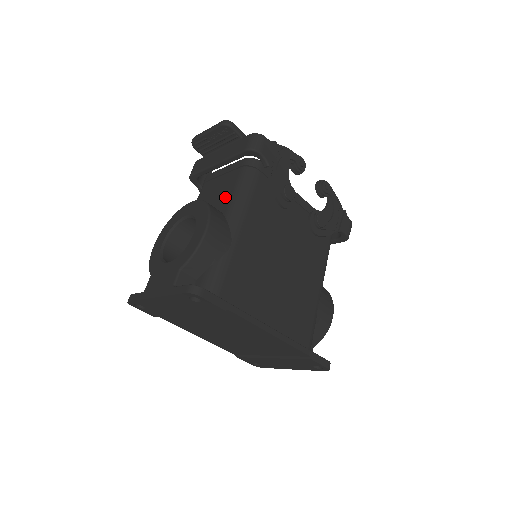
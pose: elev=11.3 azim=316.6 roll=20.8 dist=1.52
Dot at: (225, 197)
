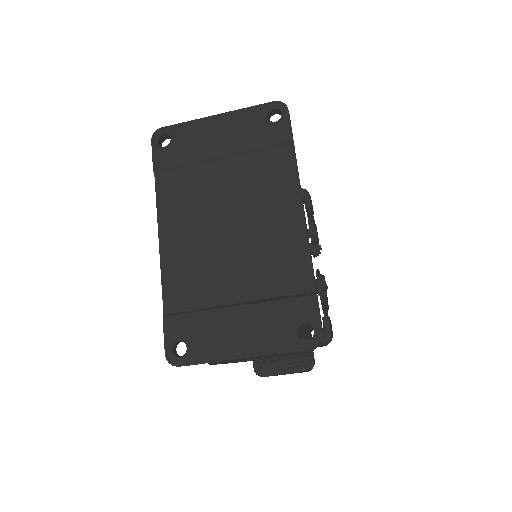
Dot at: occluded
